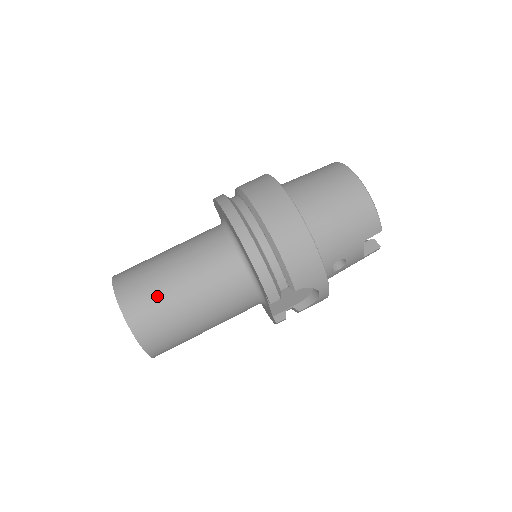
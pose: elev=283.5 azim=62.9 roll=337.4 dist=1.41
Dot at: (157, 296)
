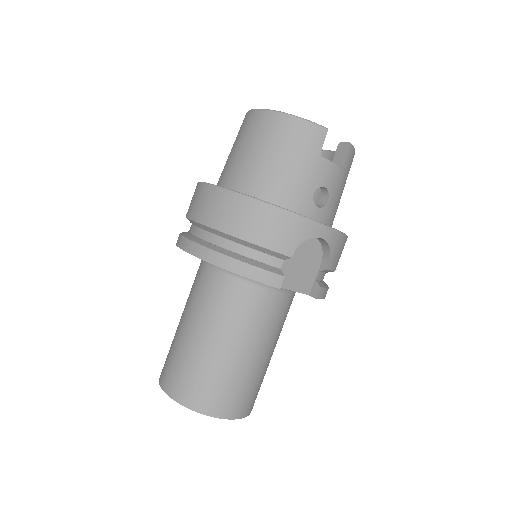
Dot at: (190, 364)
